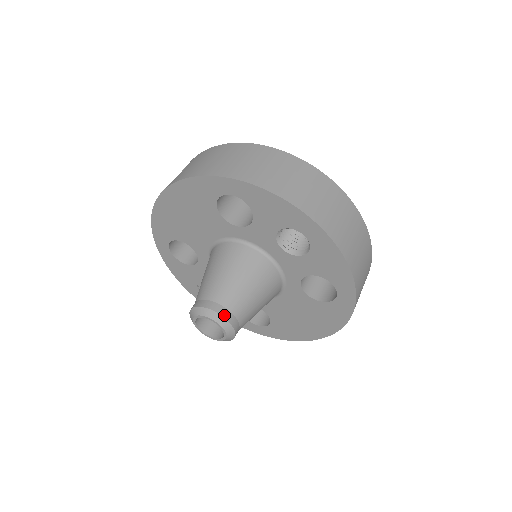
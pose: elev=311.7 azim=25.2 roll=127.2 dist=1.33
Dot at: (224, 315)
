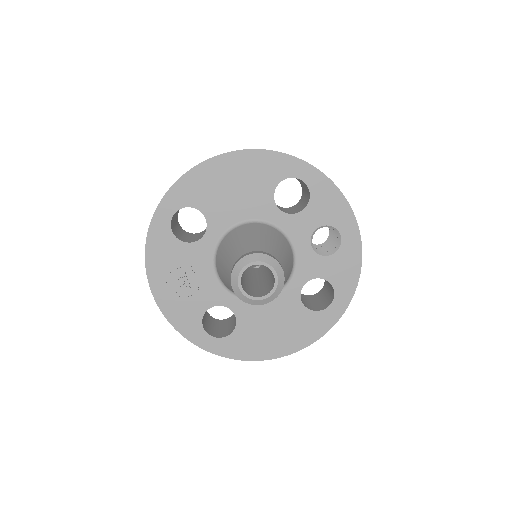
Dot at: occluded
